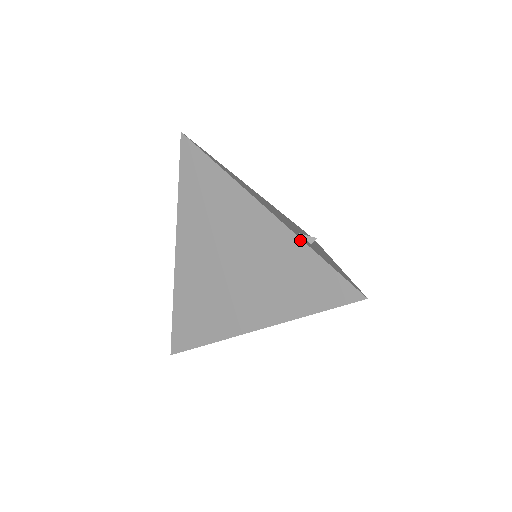
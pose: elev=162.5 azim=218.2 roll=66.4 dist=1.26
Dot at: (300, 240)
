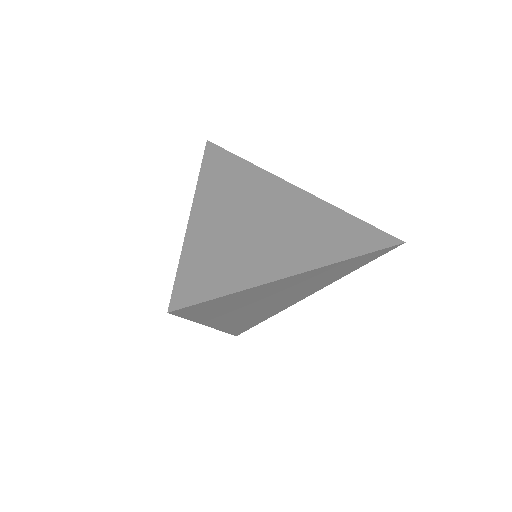
Dot at: (336, 207)
